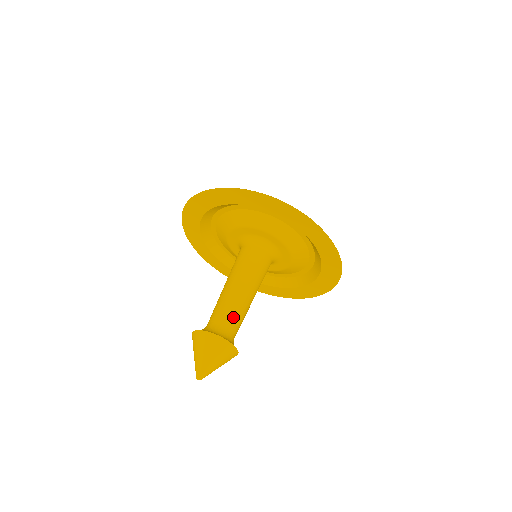
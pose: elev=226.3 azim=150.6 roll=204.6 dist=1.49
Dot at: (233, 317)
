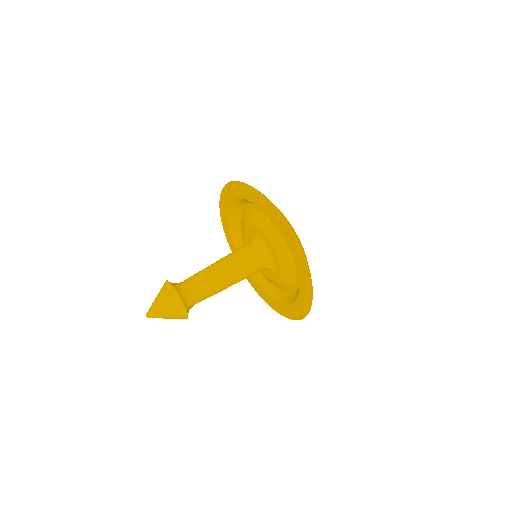
Dot at: (204, 296)
